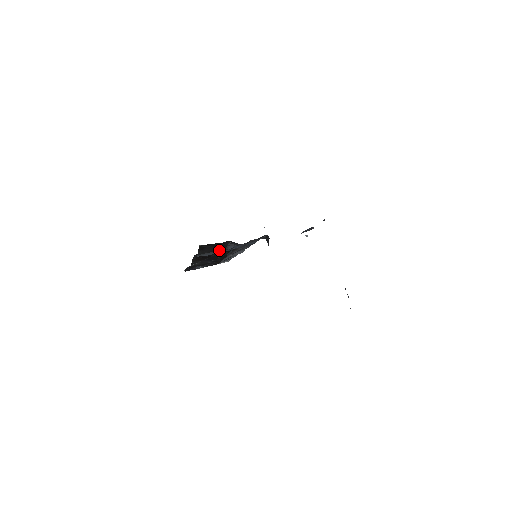
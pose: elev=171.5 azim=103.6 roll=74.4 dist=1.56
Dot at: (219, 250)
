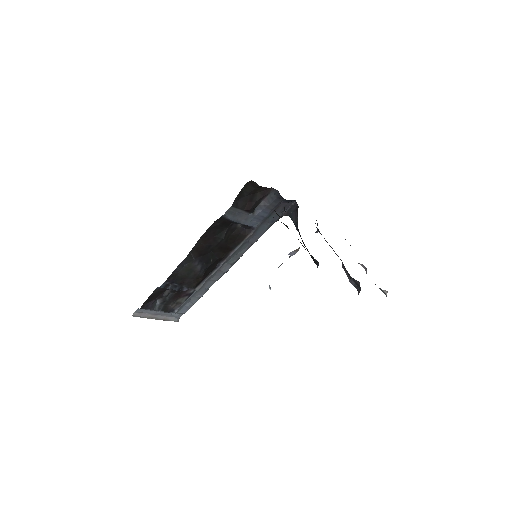
Dot at: (249, 209)
